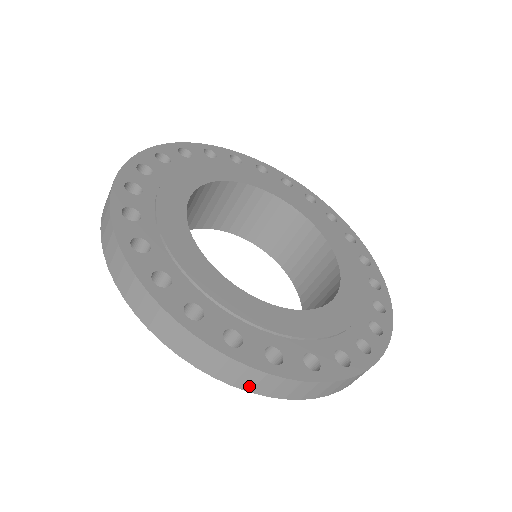
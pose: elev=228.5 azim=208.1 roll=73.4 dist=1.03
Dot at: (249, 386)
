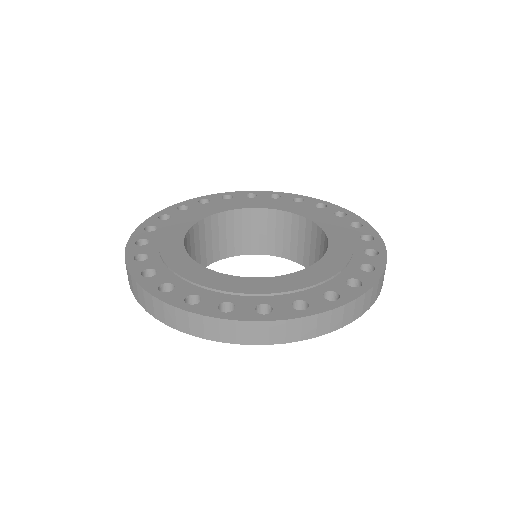
Dot at: (133, 290)
